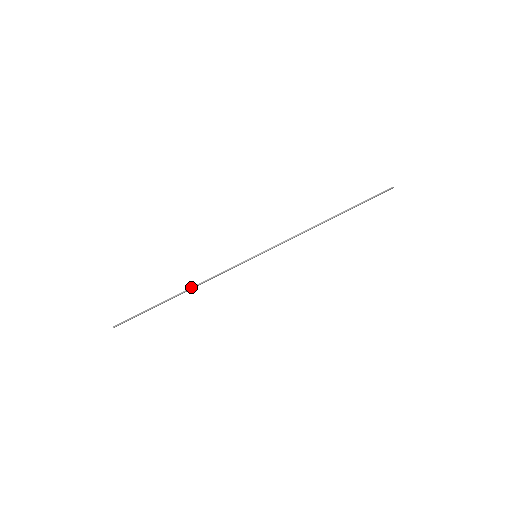
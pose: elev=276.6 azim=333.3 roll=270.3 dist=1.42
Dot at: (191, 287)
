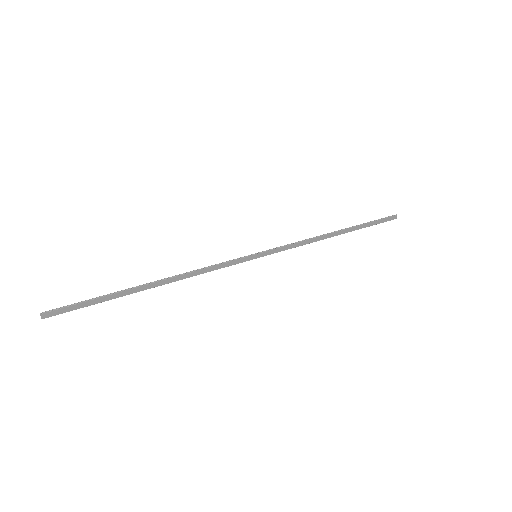
Dot at: (169, 277)
